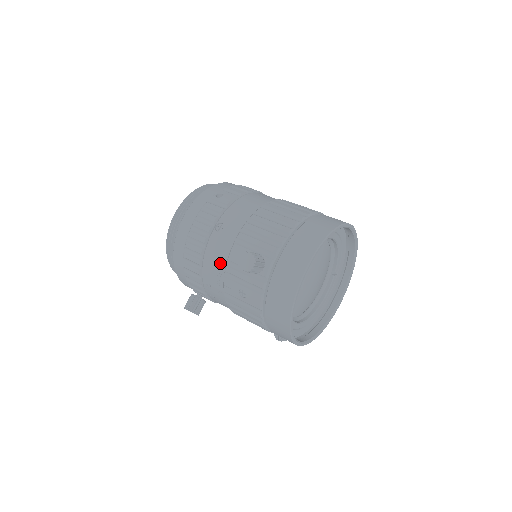
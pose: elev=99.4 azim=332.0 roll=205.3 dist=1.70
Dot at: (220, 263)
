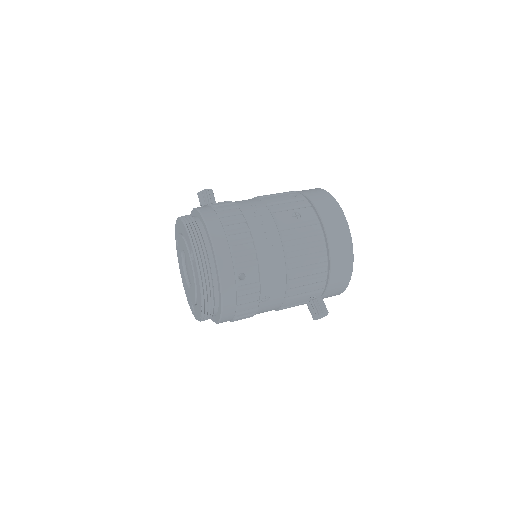
Dot at: occluded
